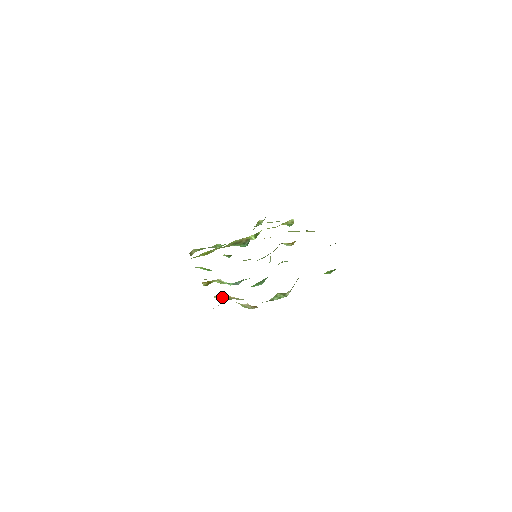
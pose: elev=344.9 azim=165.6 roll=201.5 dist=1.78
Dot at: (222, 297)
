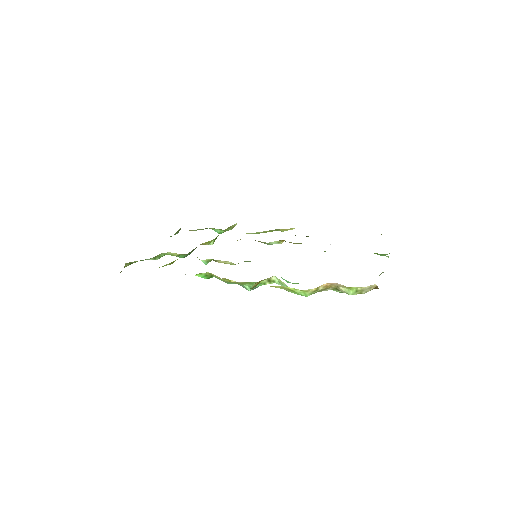
Dot at: (321, 288)
